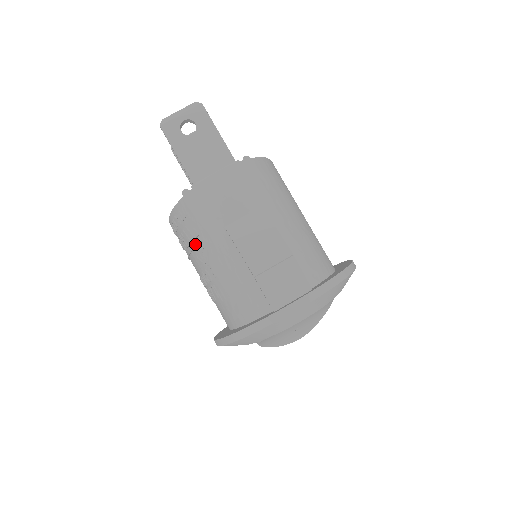
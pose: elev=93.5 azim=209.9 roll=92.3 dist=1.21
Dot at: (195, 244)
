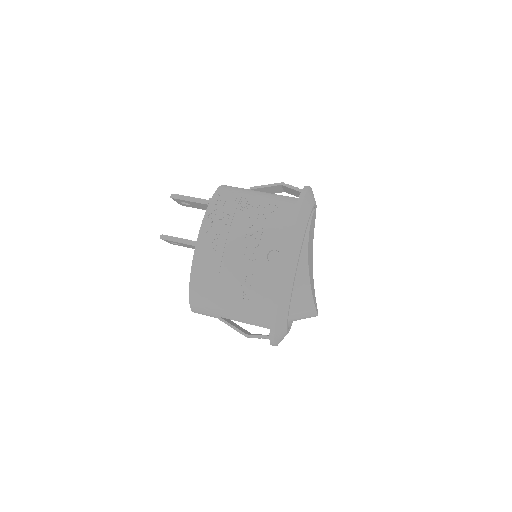
Dot at: (237, 204)
